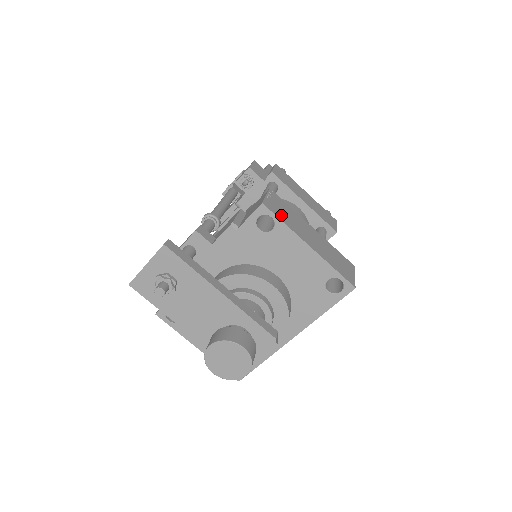
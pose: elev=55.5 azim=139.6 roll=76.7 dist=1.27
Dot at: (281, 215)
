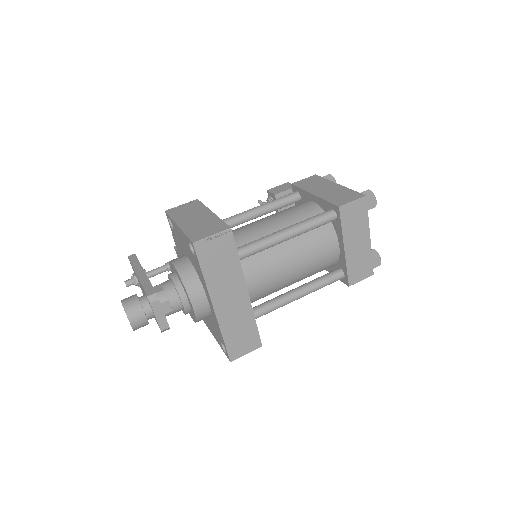
Dot at: (176, 213)
